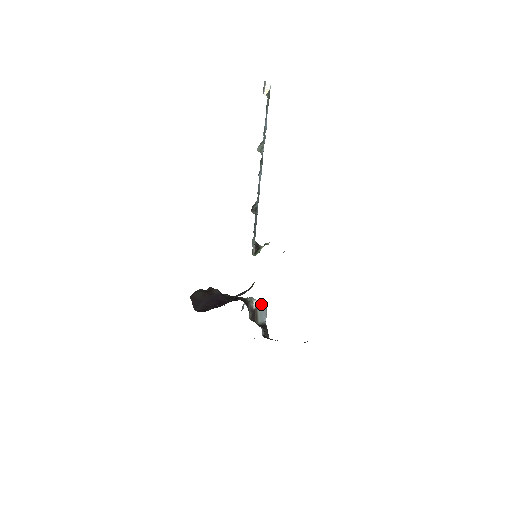
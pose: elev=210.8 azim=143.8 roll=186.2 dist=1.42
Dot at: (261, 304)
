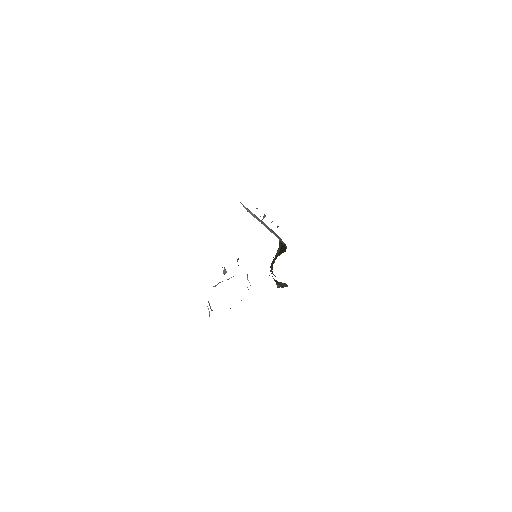
Dot at: occluded
